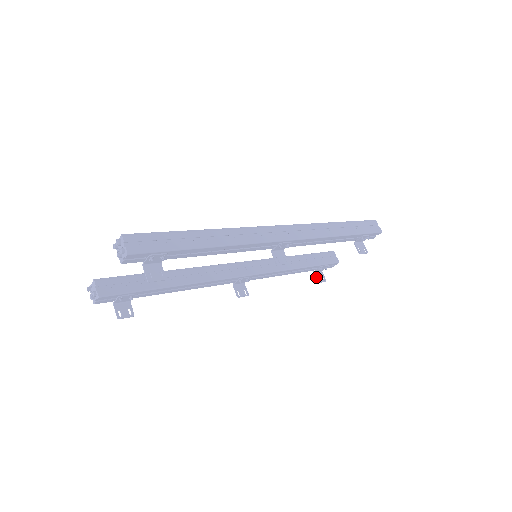
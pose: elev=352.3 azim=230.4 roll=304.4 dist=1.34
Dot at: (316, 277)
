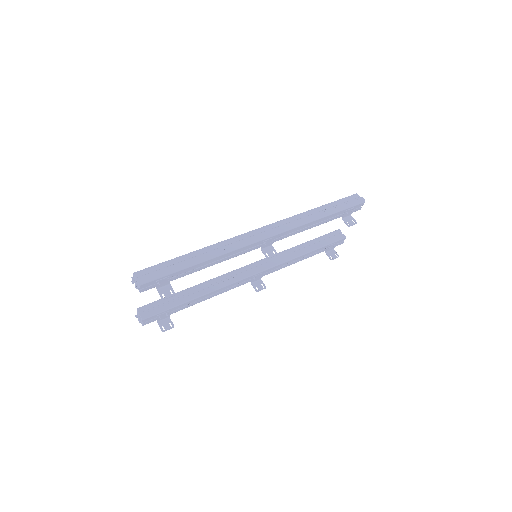
Dot at: (328, 256)
